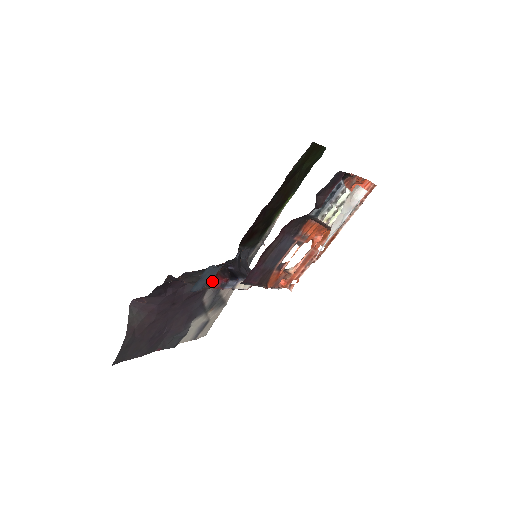
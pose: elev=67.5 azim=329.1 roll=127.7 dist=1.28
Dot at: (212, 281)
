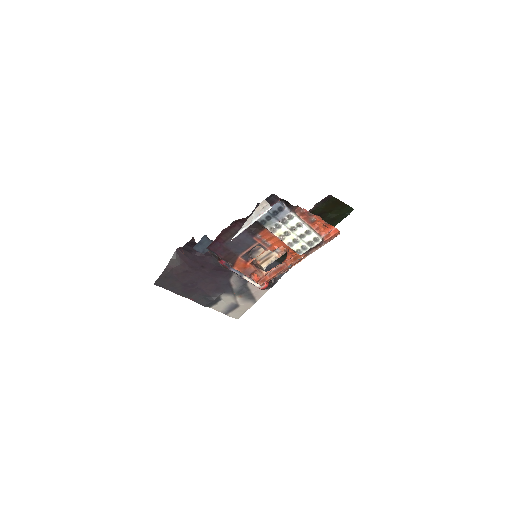
Dot at: occluded
